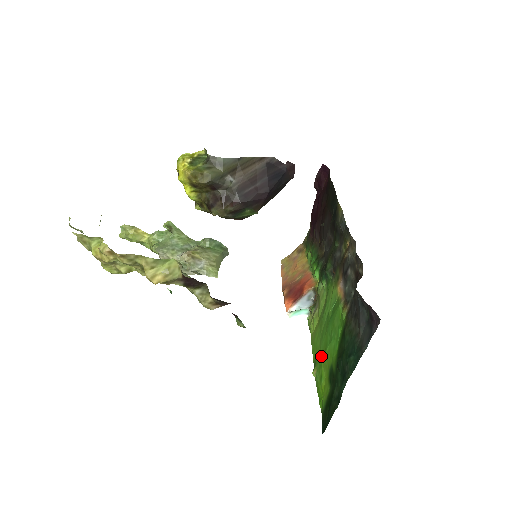
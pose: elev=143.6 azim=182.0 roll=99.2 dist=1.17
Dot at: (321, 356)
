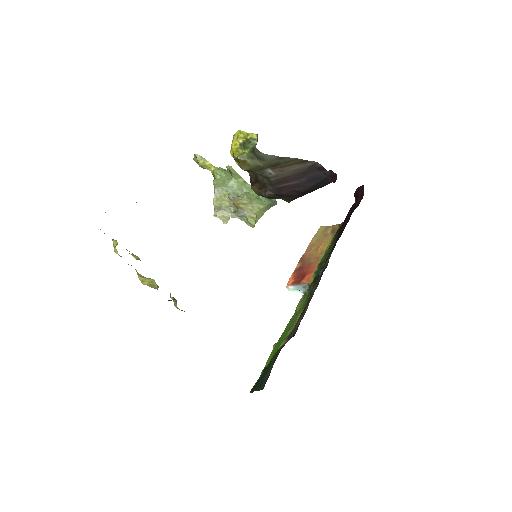
Dot at: (277, 343)
